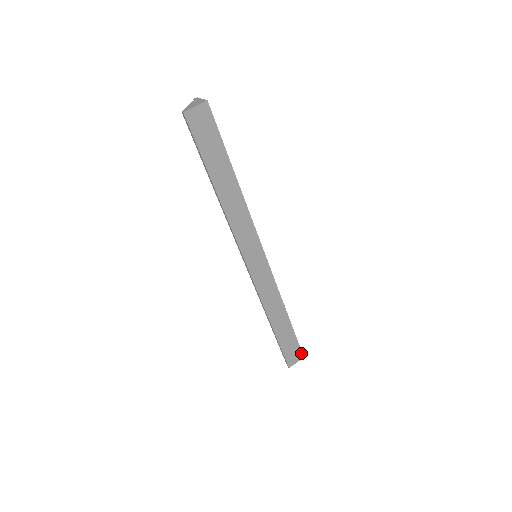
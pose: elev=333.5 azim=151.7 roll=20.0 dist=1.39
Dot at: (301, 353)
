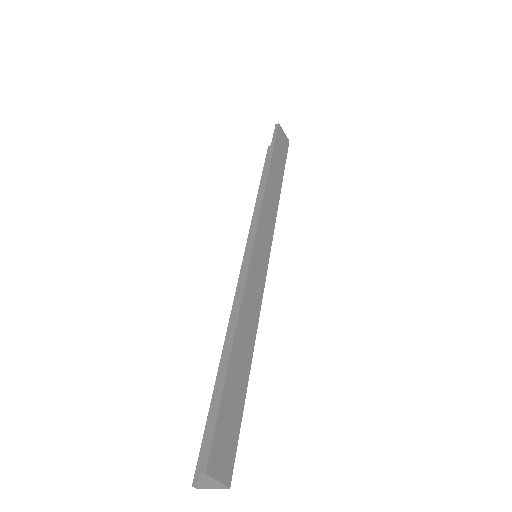
Dot at: (231, 469)
